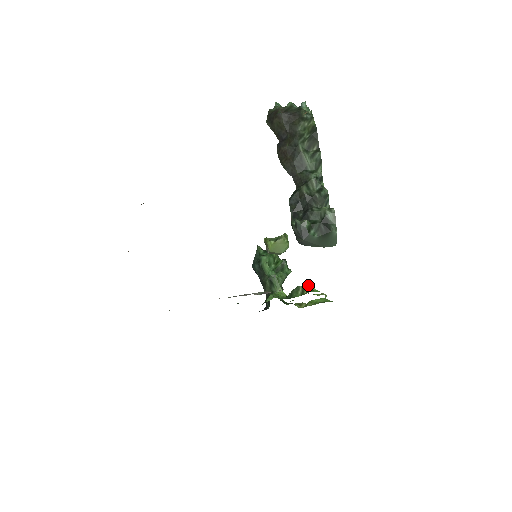
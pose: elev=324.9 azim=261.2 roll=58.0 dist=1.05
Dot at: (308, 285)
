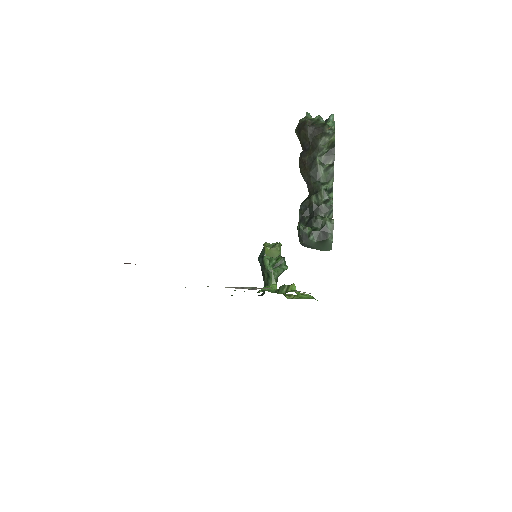
Dot at: (292, 285)
